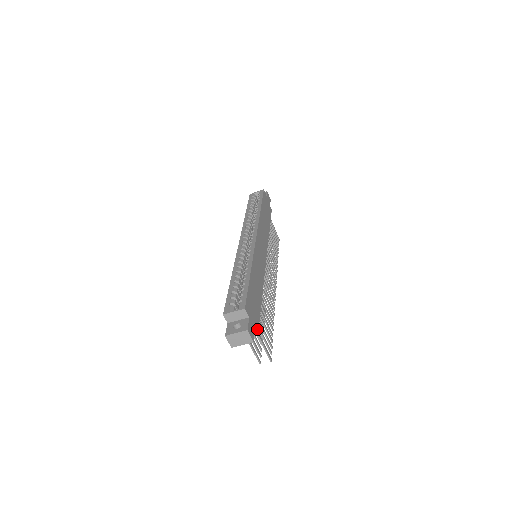
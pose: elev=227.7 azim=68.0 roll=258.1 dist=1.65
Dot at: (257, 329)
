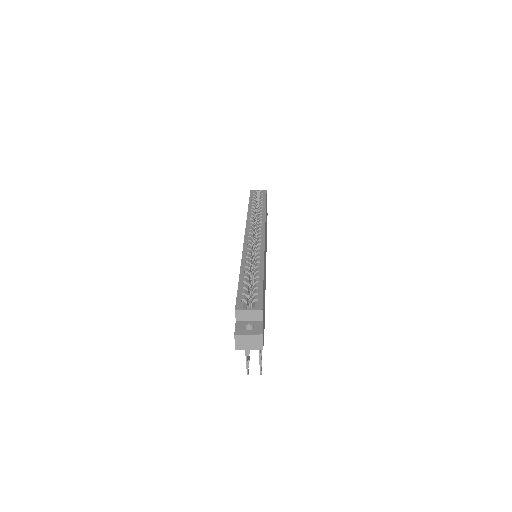
Dot at: occluded
